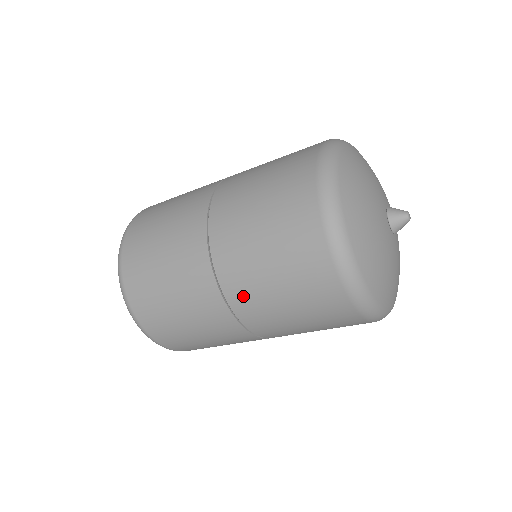
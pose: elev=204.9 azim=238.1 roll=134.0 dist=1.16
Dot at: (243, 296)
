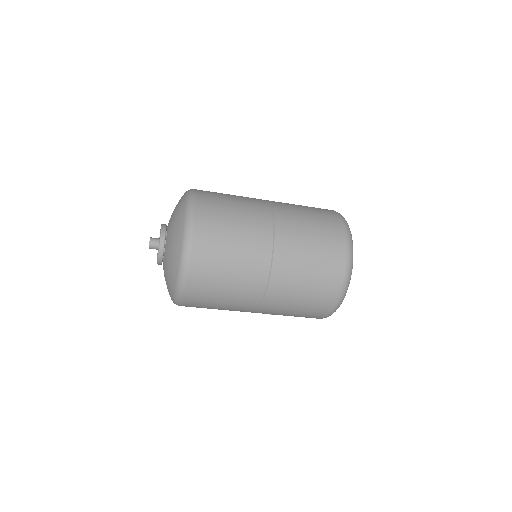
Dot at: (283, 277)
